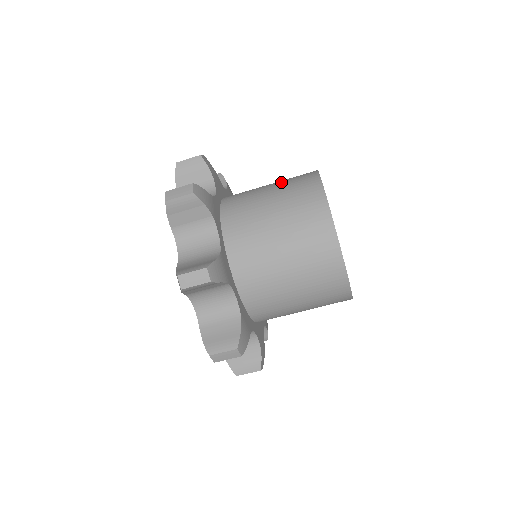
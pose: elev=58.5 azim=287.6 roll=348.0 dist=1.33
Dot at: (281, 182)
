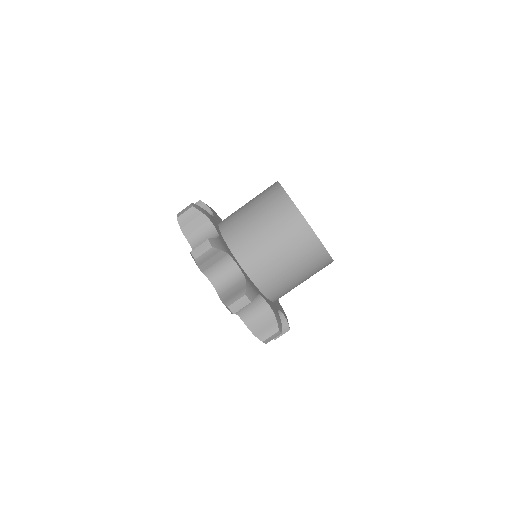
Dot at: occluded
